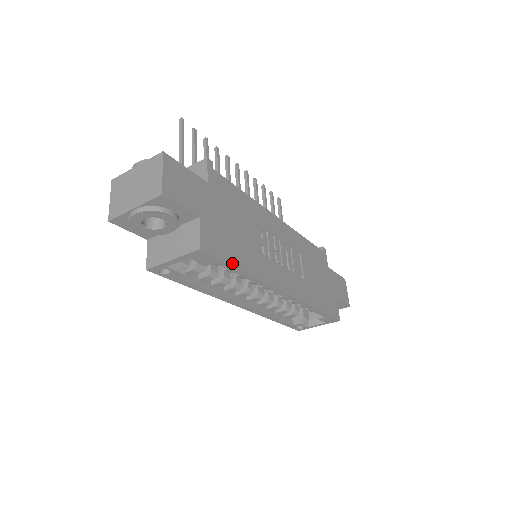
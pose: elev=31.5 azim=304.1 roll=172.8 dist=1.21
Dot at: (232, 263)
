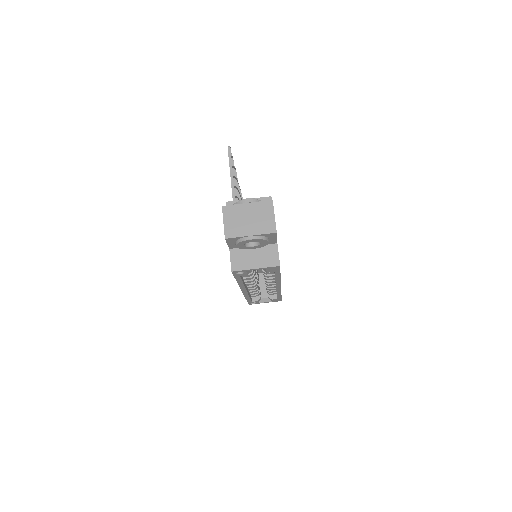
Dot at: occluded
